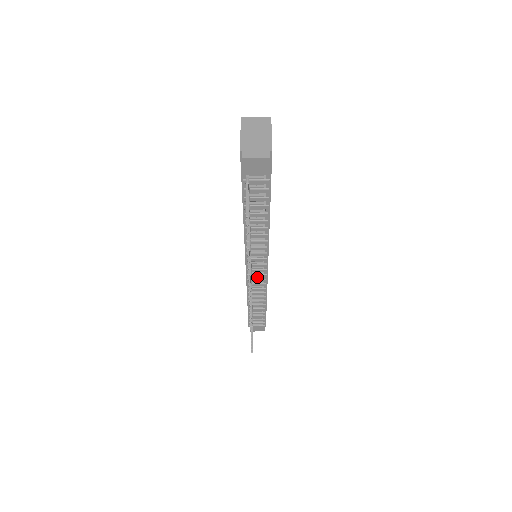
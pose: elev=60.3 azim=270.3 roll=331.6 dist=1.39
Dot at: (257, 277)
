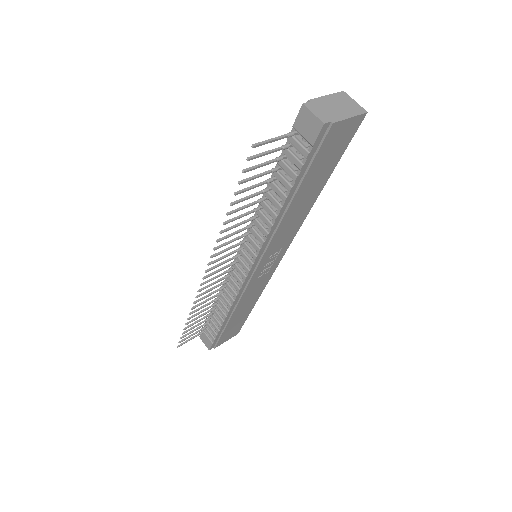
Dot at: (239, 274)
